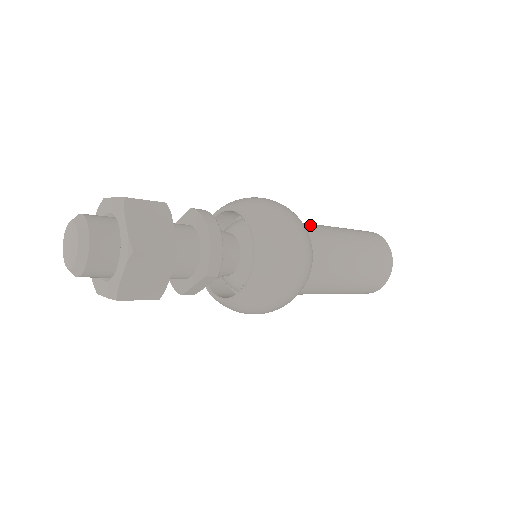
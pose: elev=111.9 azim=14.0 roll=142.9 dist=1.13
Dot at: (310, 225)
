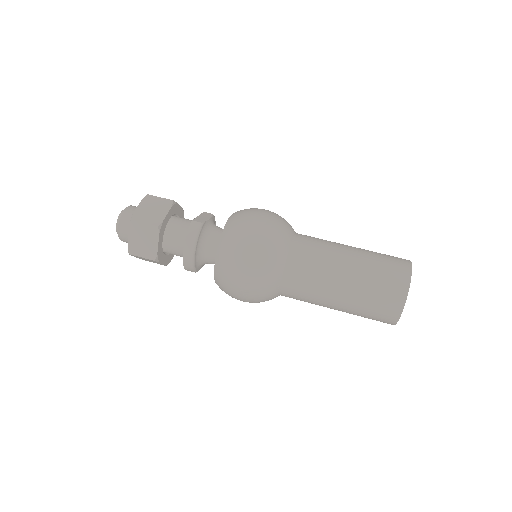
Dot at: (303, 258)
